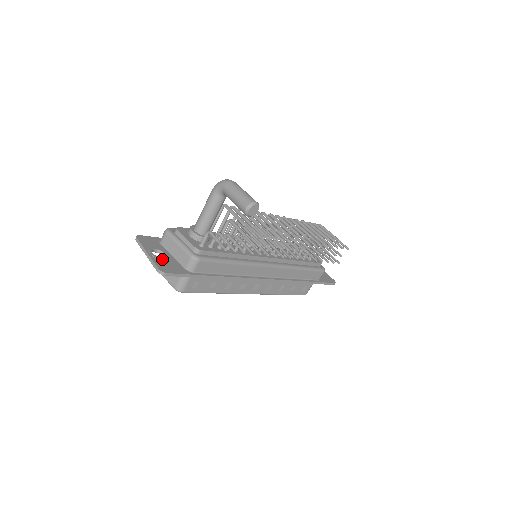
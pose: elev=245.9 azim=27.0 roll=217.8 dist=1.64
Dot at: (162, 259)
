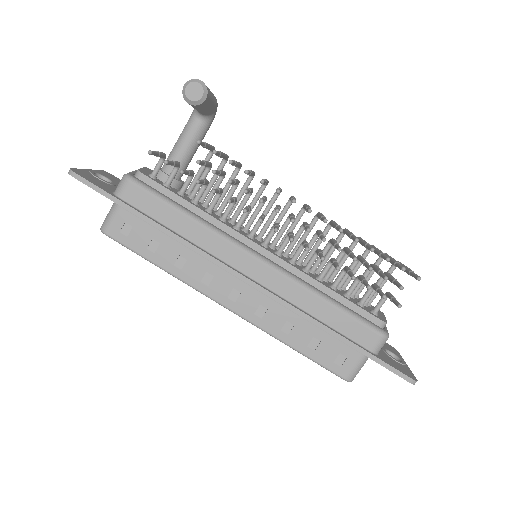
Dot at: (96, 176)
